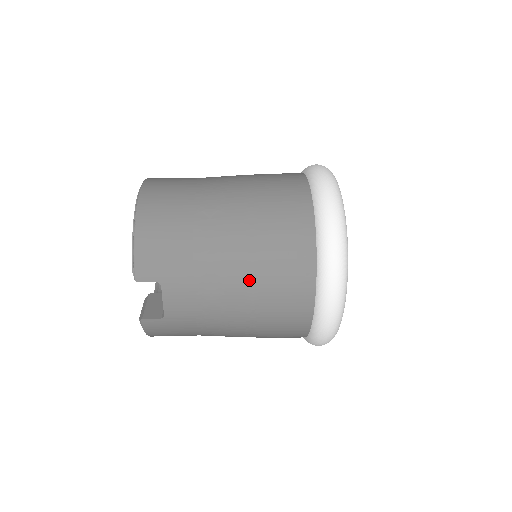
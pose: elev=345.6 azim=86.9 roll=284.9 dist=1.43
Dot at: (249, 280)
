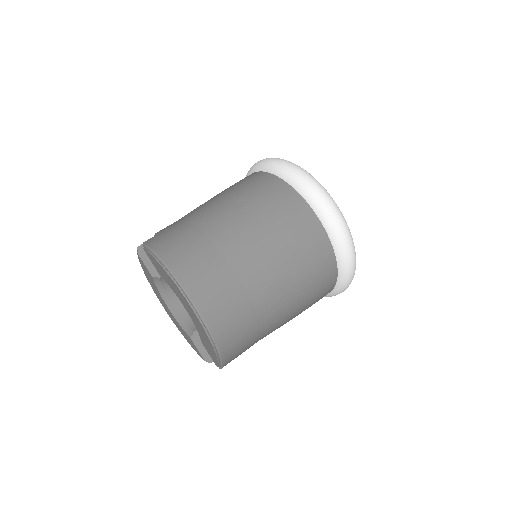
Dot at: occluded
